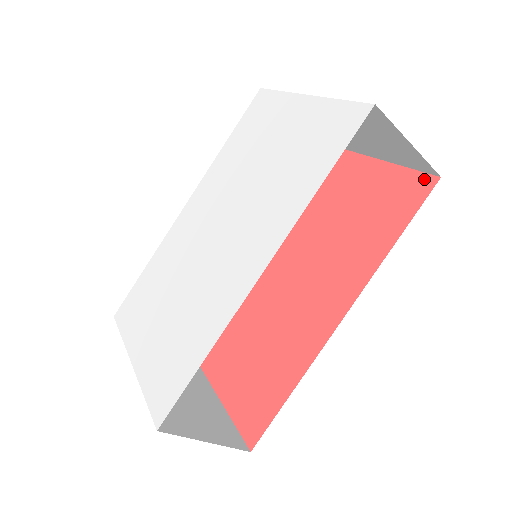
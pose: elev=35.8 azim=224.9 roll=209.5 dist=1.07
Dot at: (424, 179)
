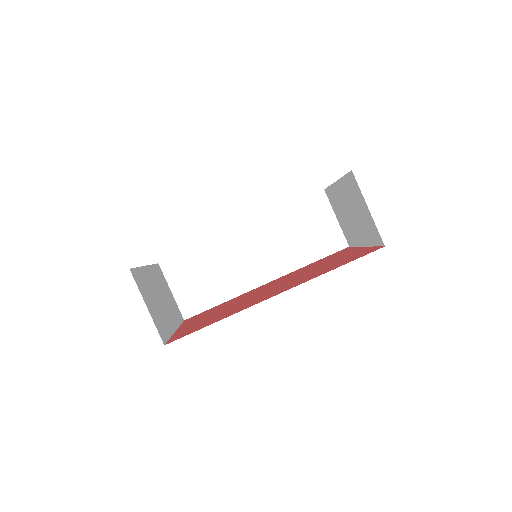
Dot at: (377, 248)
